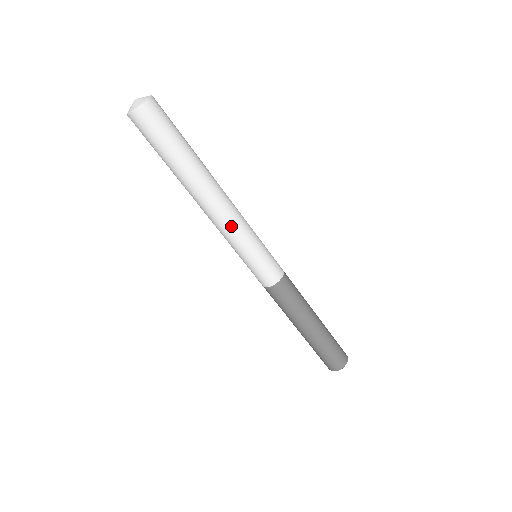
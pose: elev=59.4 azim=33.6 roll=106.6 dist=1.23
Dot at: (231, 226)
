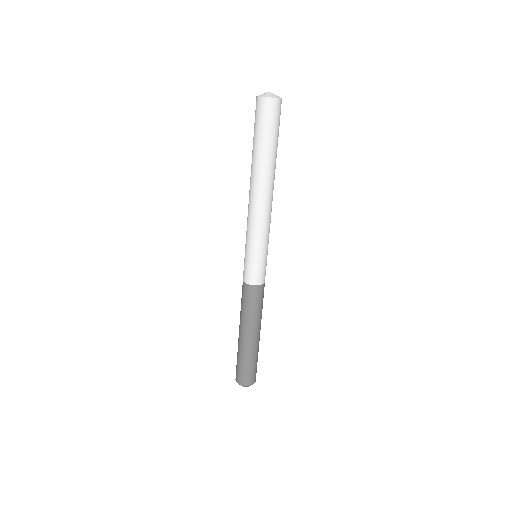
Dot at: (252, 220)
